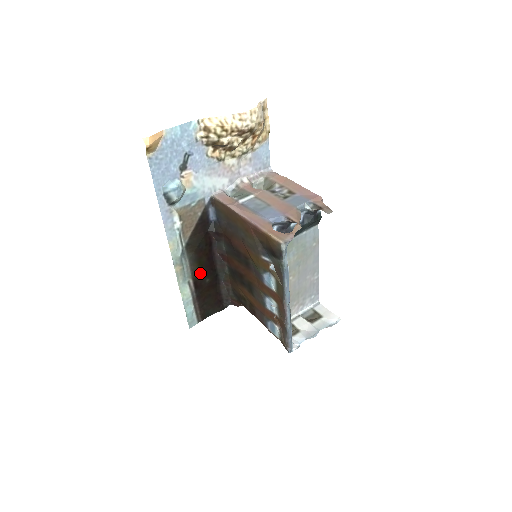
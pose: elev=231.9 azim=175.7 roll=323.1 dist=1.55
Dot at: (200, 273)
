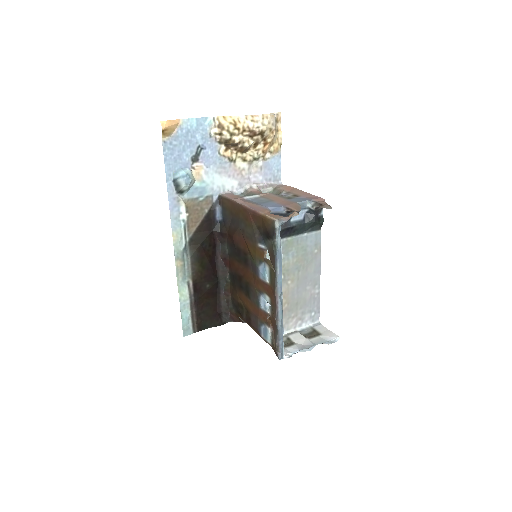
Dot at: (201, 275)
